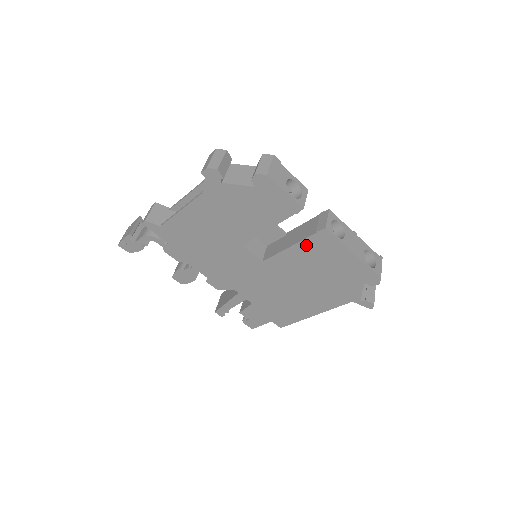
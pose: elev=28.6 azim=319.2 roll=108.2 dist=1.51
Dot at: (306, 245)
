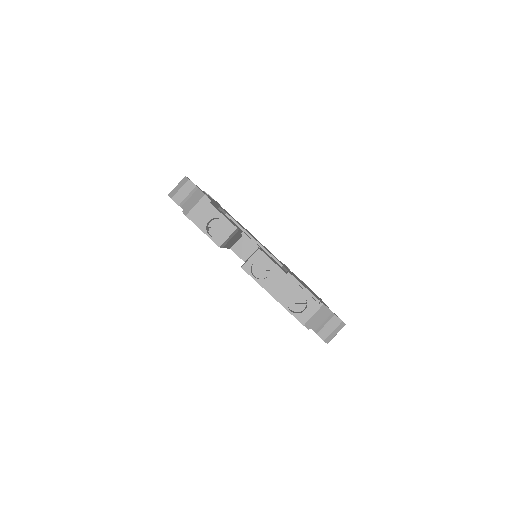
Dot at: occluded
